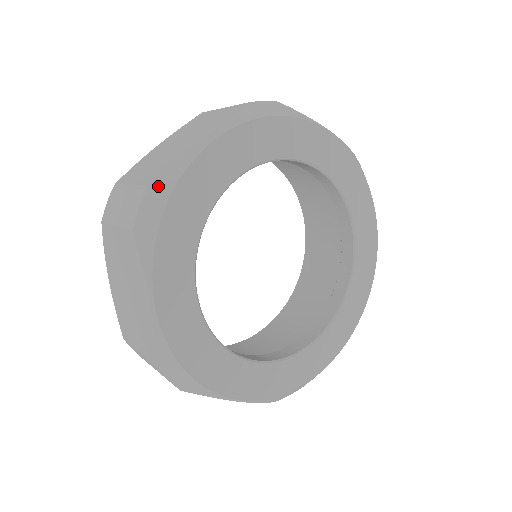
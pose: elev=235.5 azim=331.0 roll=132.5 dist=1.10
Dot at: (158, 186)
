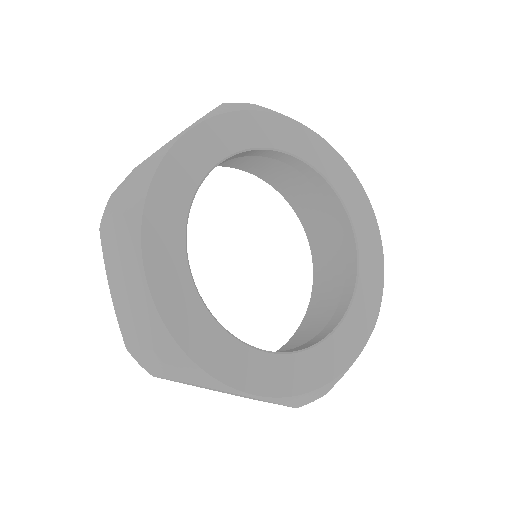
Dot at: (143, 167)
